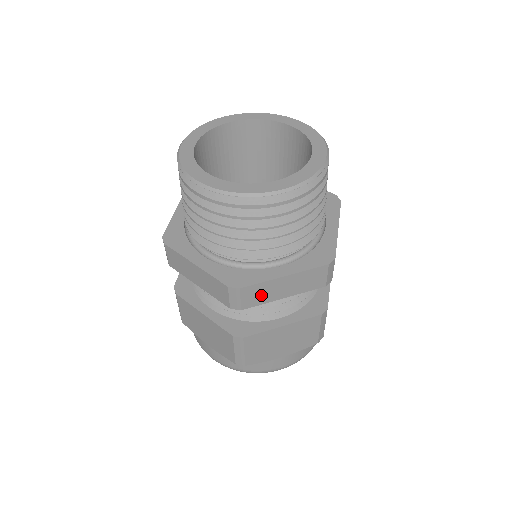
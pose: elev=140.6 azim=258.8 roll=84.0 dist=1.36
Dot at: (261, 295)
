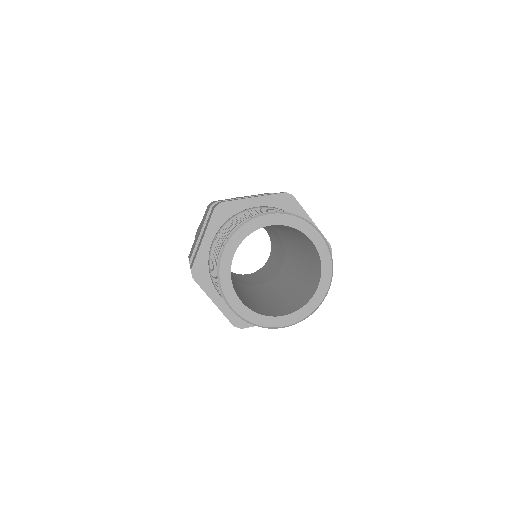
Dot at: occluded
